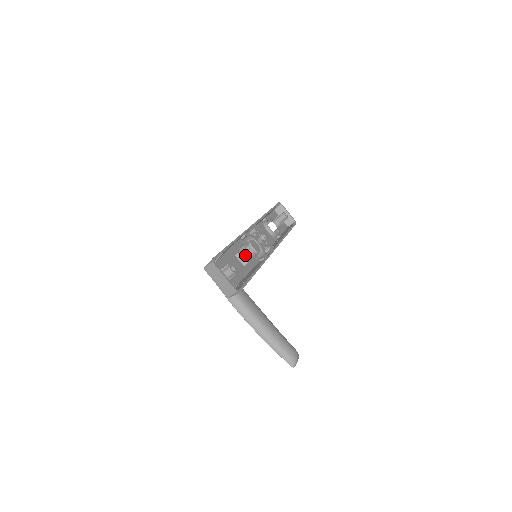
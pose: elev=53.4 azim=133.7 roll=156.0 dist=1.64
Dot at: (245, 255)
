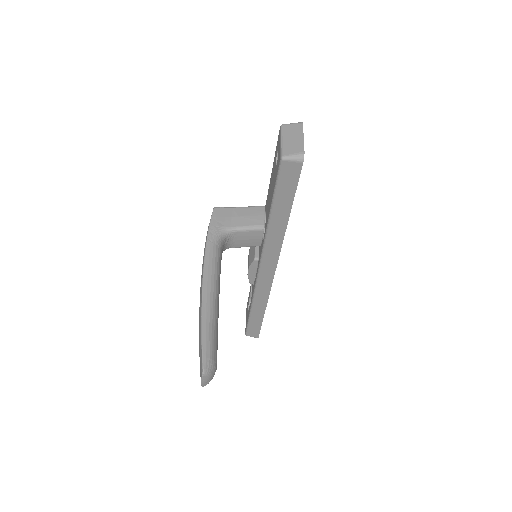
Dot at: occluded
